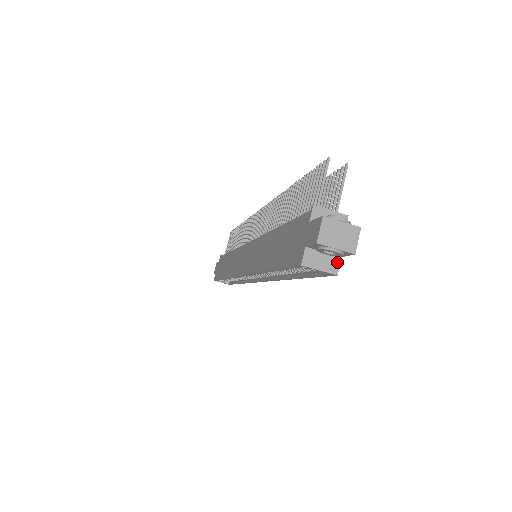
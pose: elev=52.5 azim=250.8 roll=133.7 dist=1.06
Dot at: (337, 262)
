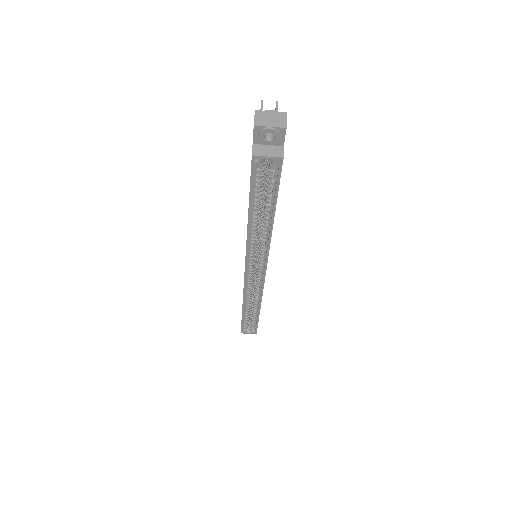
Dot at: (281, 150)
